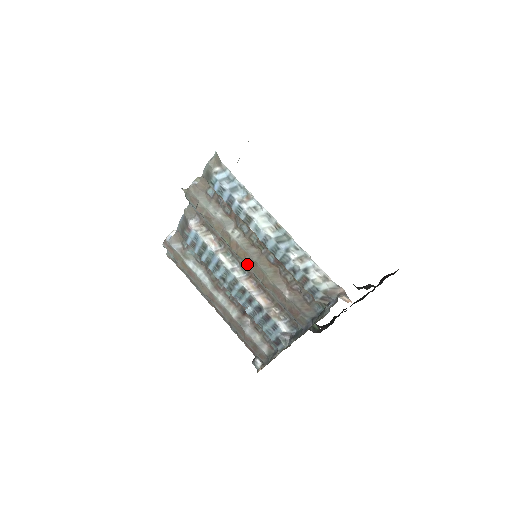
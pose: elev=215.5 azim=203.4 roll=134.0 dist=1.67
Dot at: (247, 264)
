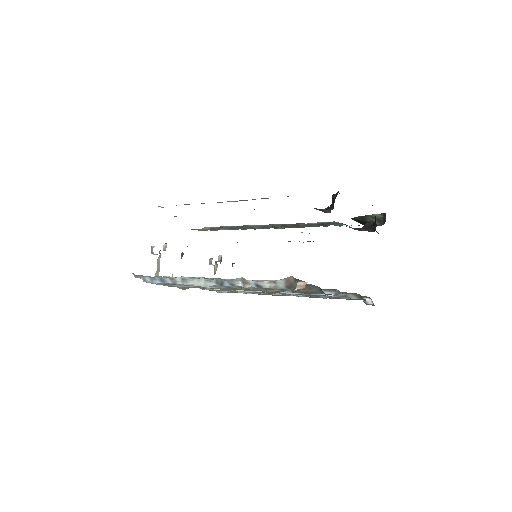
Dot at: occluded
